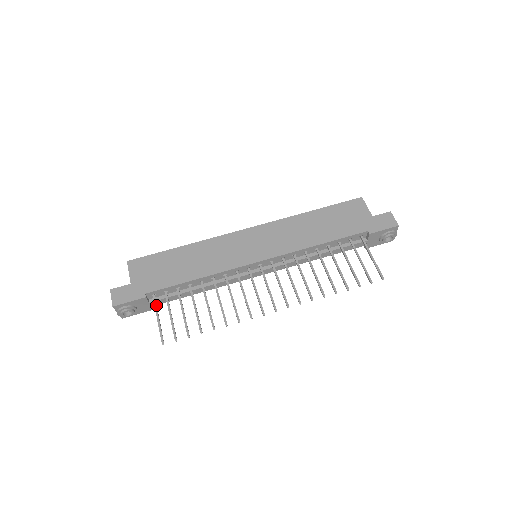
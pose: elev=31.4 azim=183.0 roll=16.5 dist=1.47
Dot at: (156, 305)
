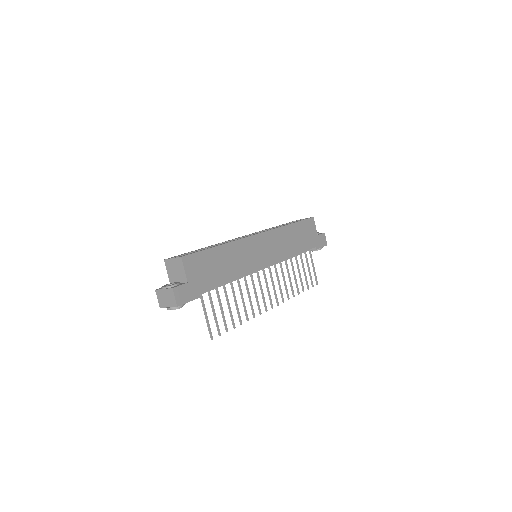
Dot at: occluded
